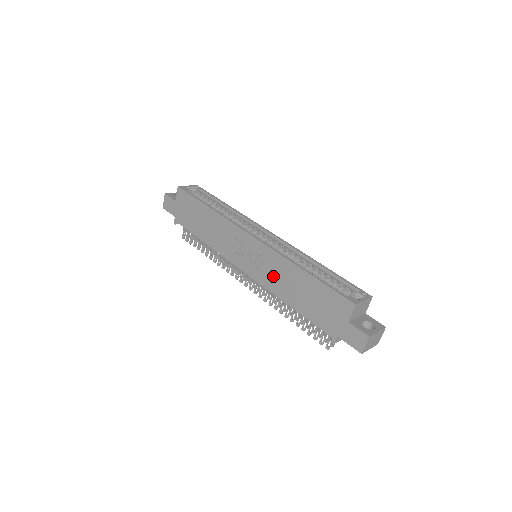
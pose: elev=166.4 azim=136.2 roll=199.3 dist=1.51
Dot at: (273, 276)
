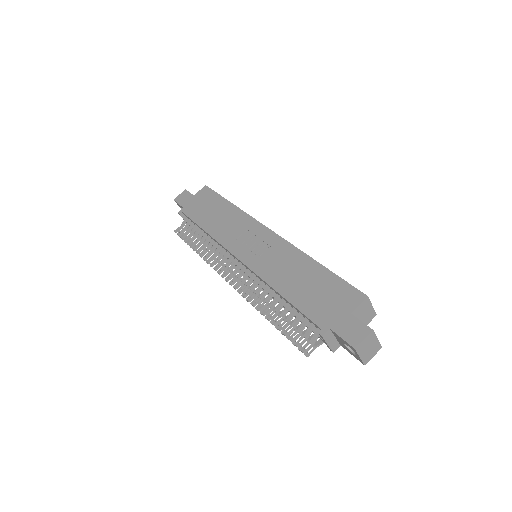
Dot at: (274, 265)
